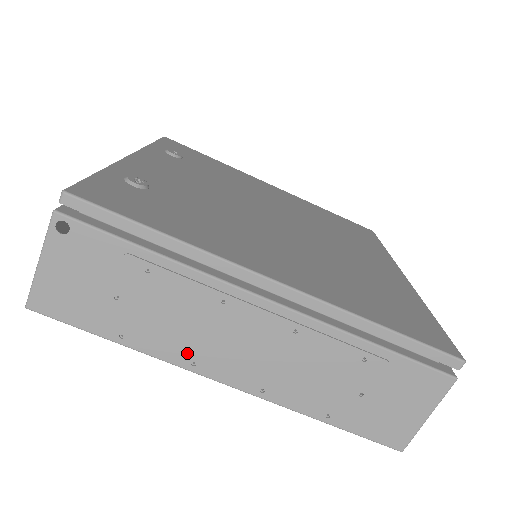
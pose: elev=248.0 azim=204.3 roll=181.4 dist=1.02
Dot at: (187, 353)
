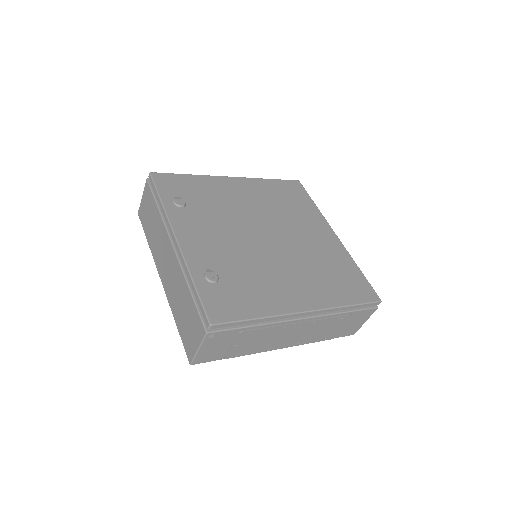
Dot at: (266, 347)
